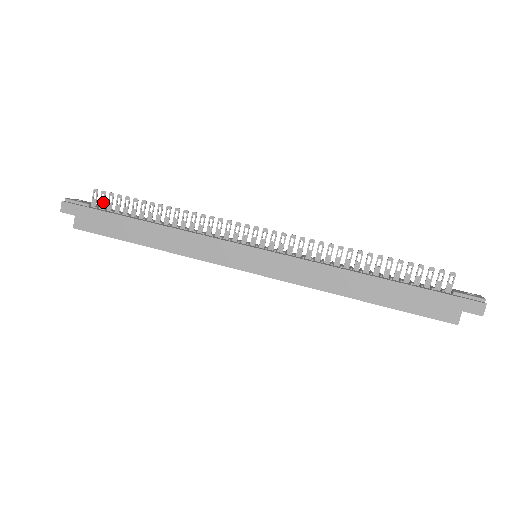
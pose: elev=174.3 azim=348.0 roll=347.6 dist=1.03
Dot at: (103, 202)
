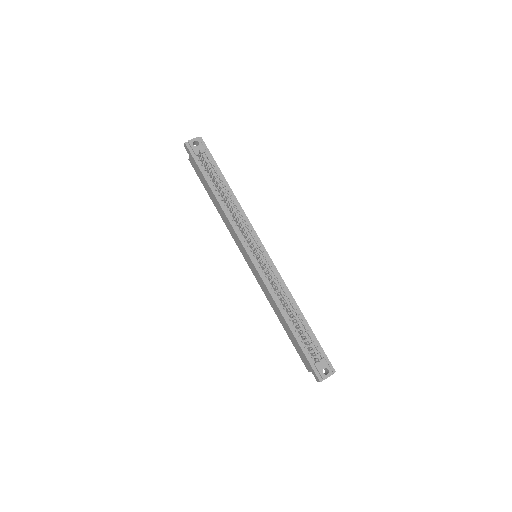
Dot at: occluded
